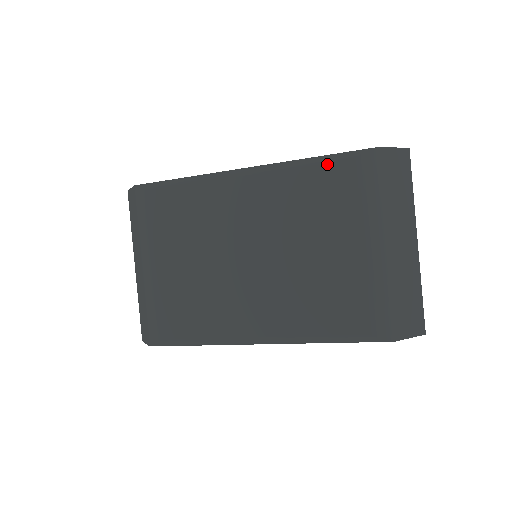
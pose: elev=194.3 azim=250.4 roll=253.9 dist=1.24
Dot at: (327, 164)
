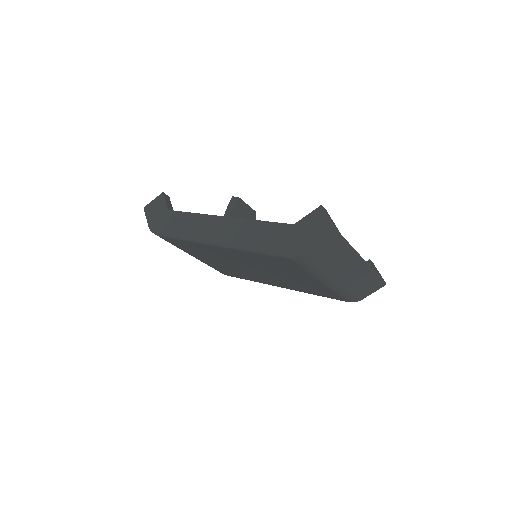
Dot at: (272, 257)
